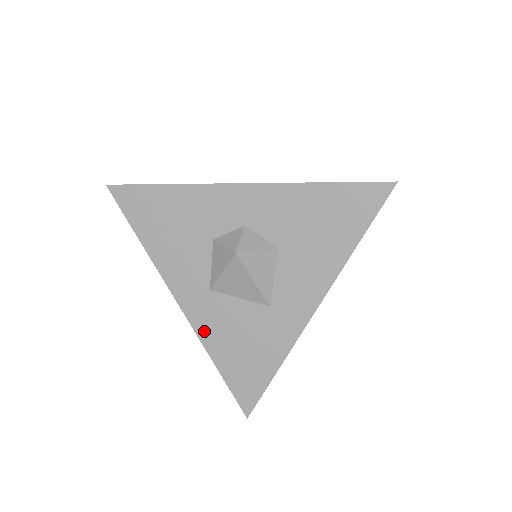
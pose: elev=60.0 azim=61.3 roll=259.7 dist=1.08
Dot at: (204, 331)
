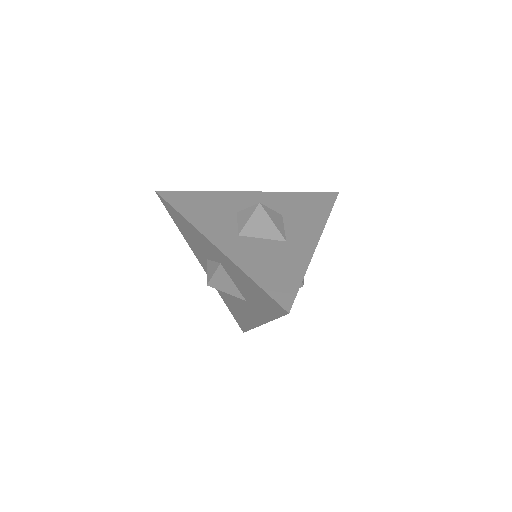
Dot at: (237, 258)
